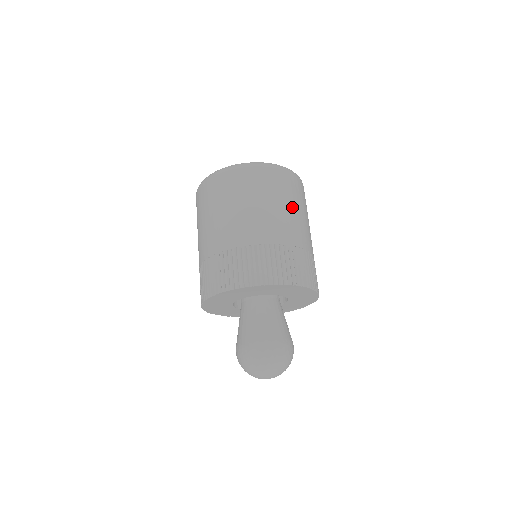
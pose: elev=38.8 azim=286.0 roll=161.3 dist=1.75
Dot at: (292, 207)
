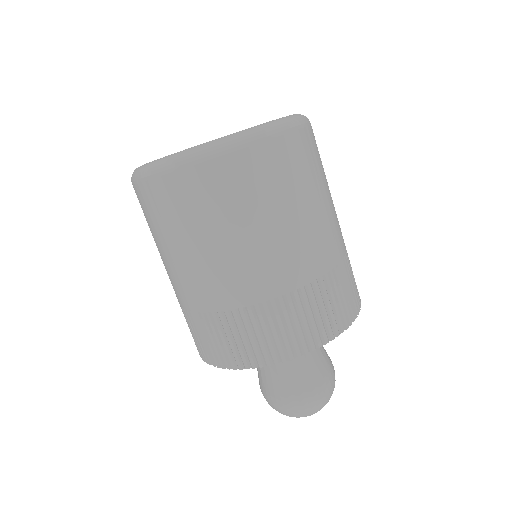
Dot at: (309, 203)
